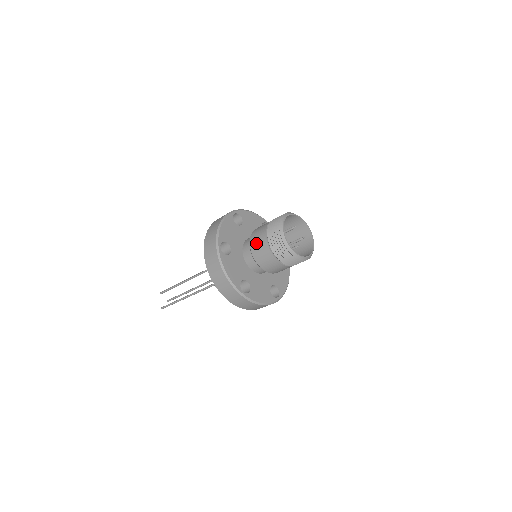
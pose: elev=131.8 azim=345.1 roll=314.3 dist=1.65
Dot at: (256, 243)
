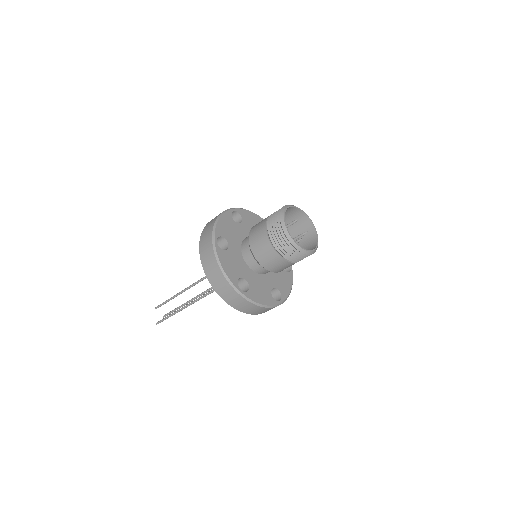
Dot at: (255, 237)
